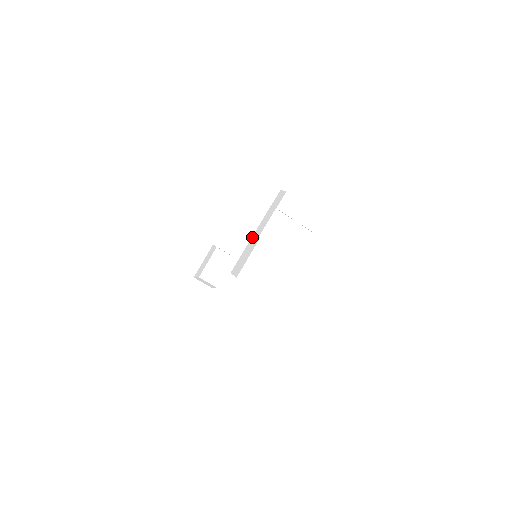
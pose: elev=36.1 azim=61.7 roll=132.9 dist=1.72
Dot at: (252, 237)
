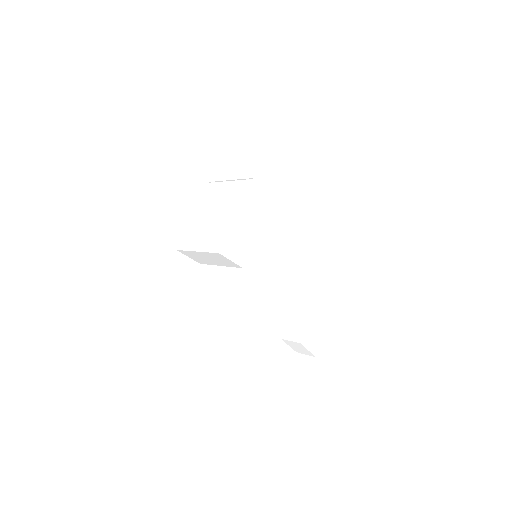
Dot at: occluded
